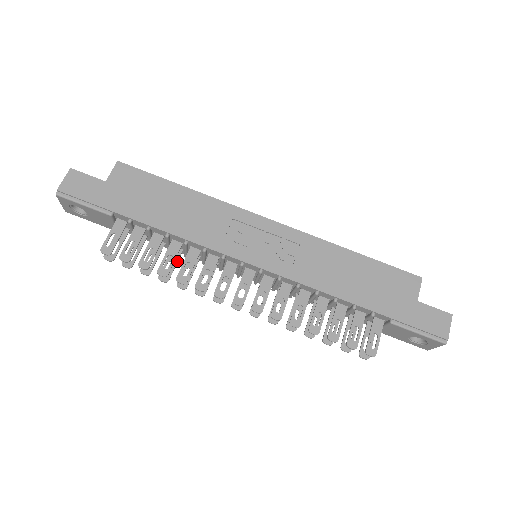
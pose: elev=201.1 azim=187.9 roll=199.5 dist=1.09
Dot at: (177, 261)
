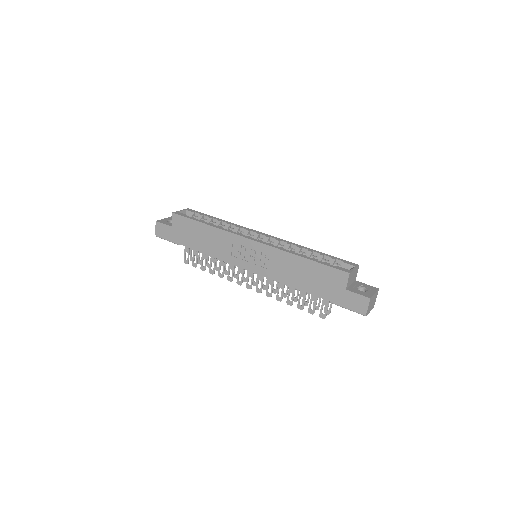
Dot at: occluded
